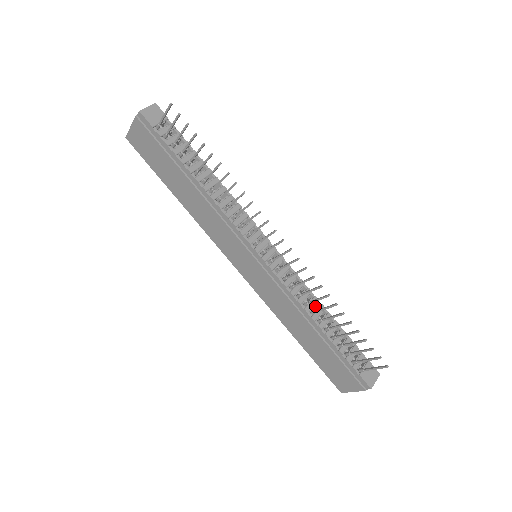
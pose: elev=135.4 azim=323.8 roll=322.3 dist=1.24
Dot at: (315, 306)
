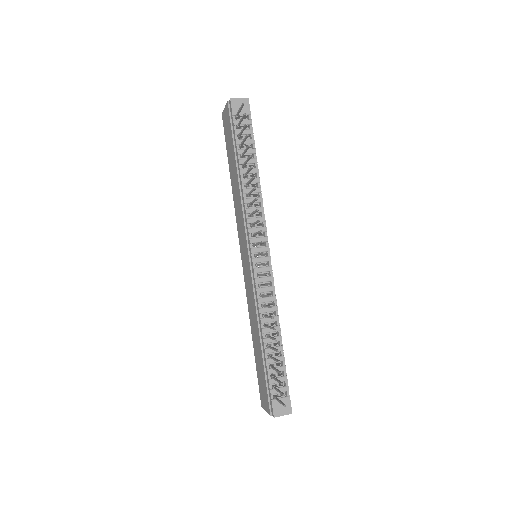
Dot at: (276, 324)
